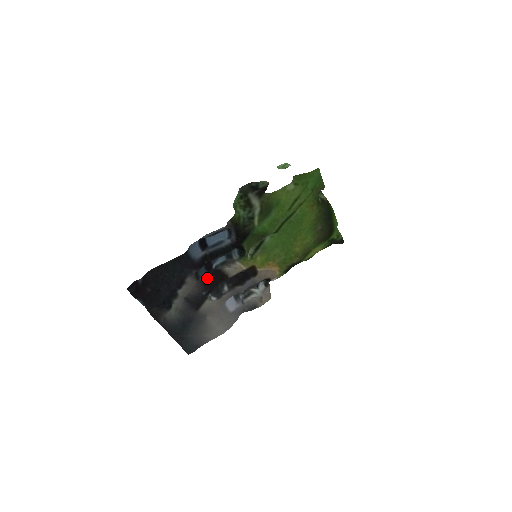
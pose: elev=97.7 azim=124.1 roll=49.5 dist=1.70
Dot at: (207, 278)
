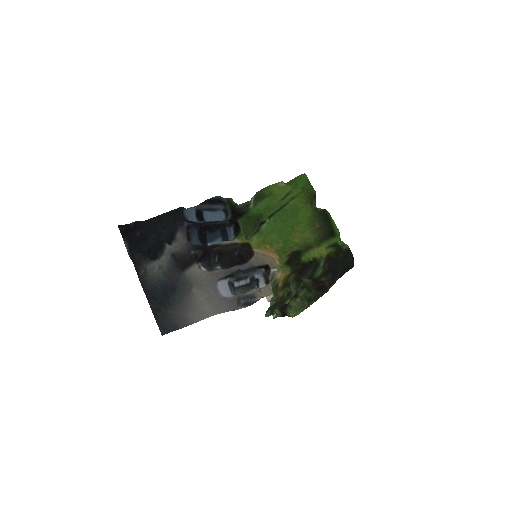
Dot at: (199, 246)
